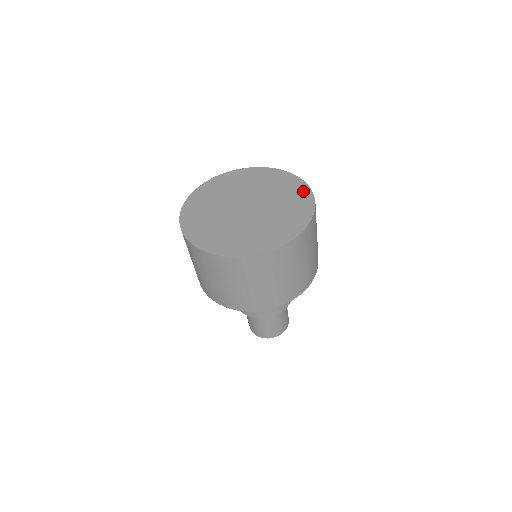
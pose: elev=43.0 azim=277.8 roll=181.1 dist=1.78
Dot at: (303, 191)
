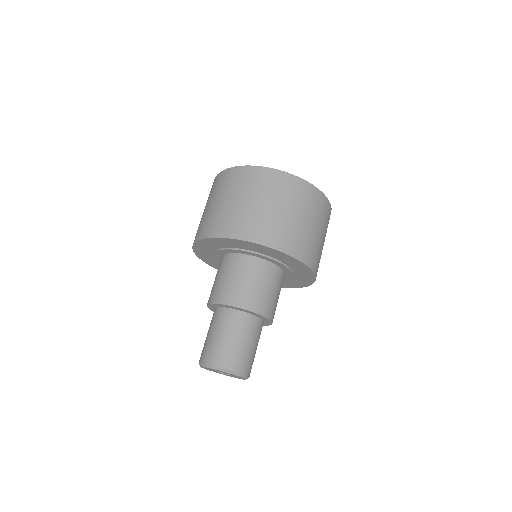
Dot at: occluded
